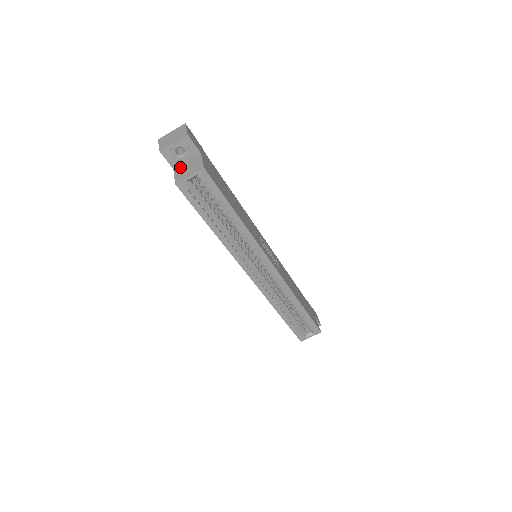
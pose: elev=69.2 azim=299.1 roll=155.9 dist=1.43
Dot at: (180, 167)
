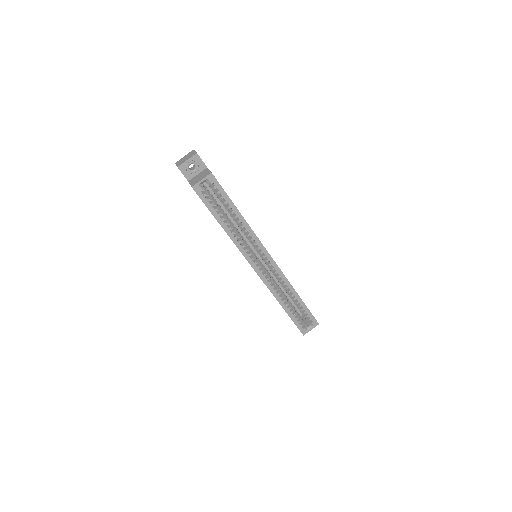
Dot at: (193, 178)
